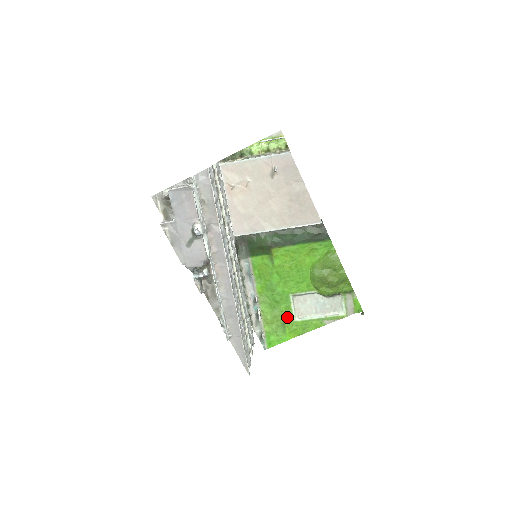
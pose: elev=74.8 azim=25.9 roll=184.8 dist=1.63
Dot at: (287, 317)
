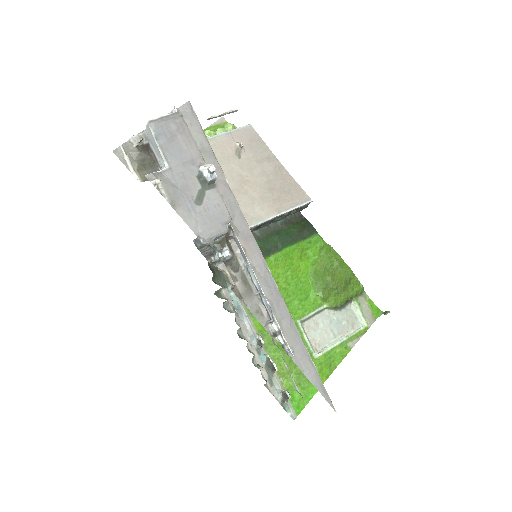
Dot at: occluded
